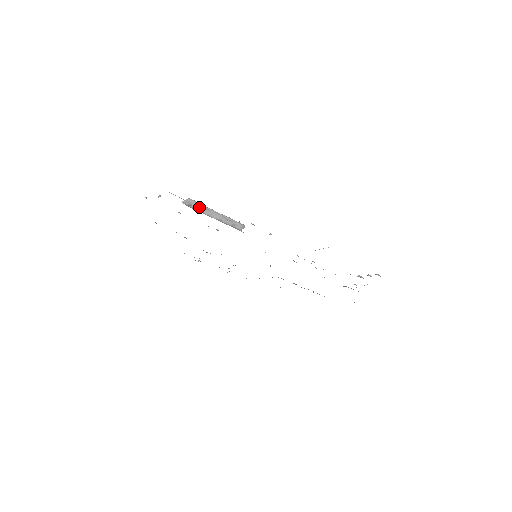
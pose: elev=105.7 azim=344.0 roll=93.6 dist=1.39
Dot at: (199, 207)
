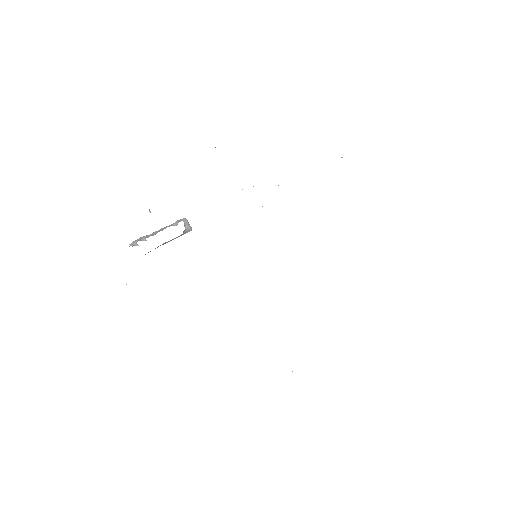
Dot at: (142, 239)
